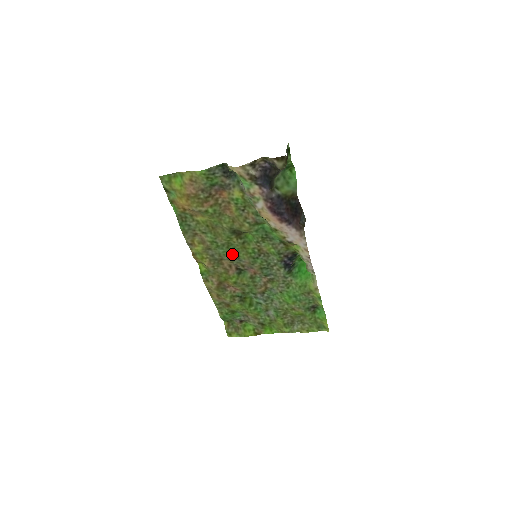
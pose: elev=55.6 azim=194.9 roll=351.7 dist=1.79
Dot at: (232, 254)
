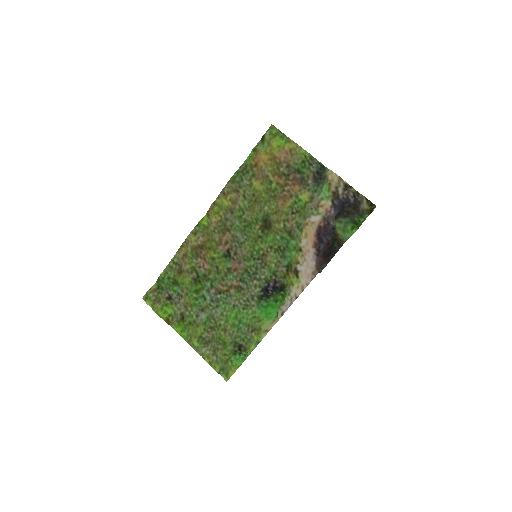
Dot at: (241, 235)
